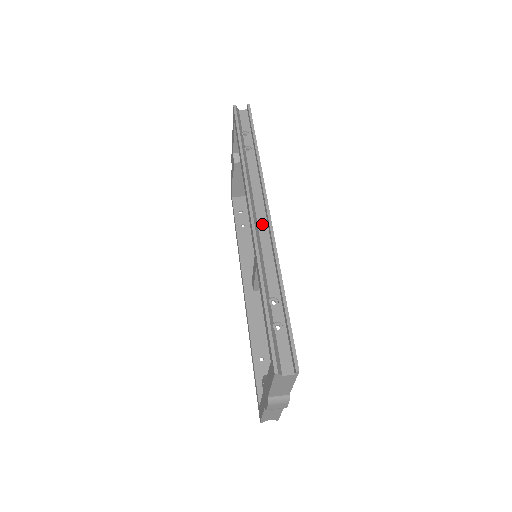
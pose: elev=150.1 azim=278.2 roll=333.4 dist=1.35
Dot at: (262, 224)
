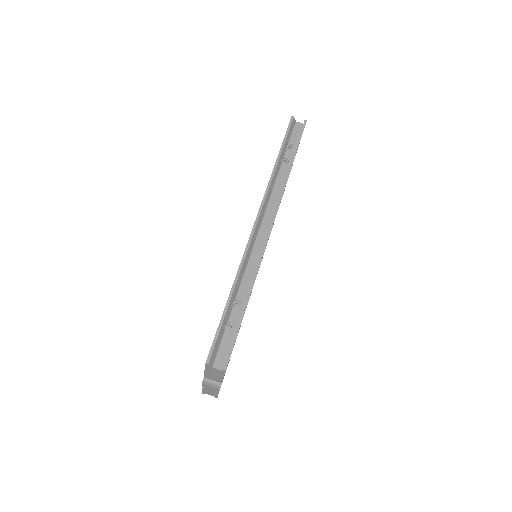
Dot at: (262, 234)
